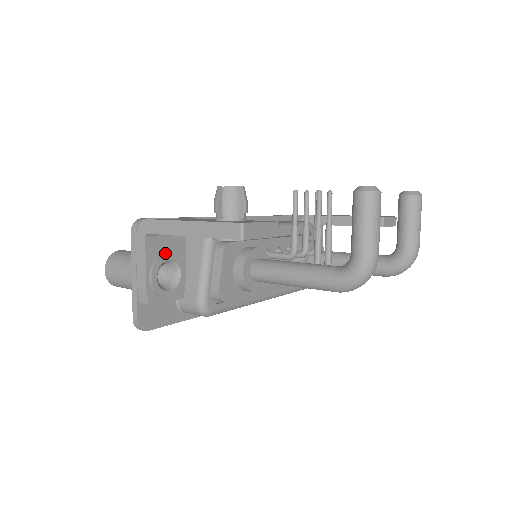
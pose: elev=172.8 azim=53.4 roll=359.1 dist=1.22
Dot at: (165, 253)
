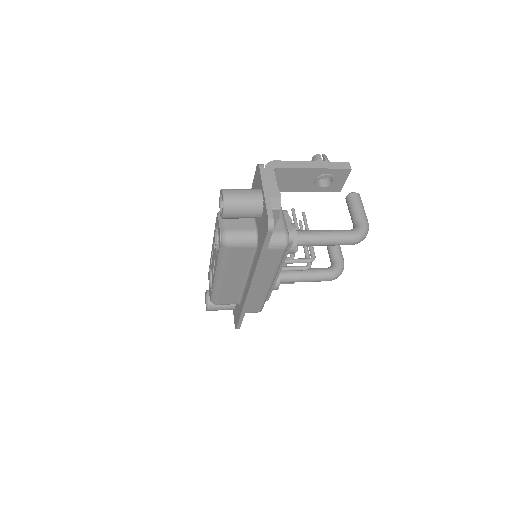
Dot at: occluded
